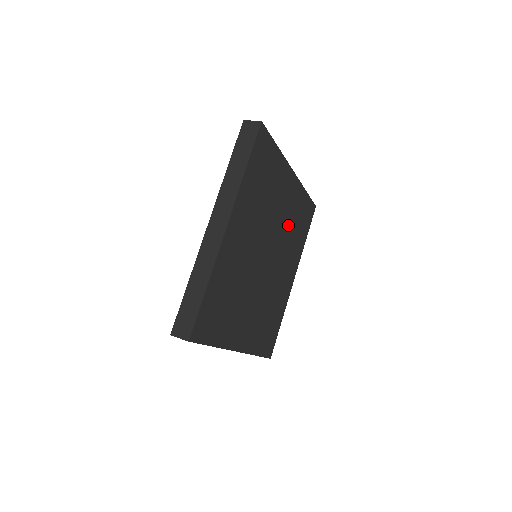
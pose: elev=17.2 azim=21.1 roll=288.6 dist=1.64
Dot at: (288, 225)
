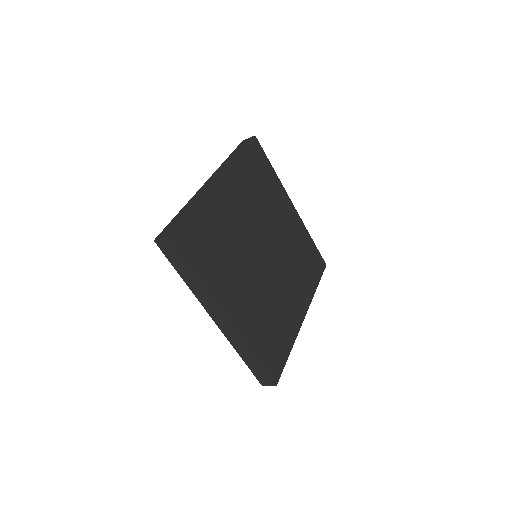
Dot at: (291, 248)
